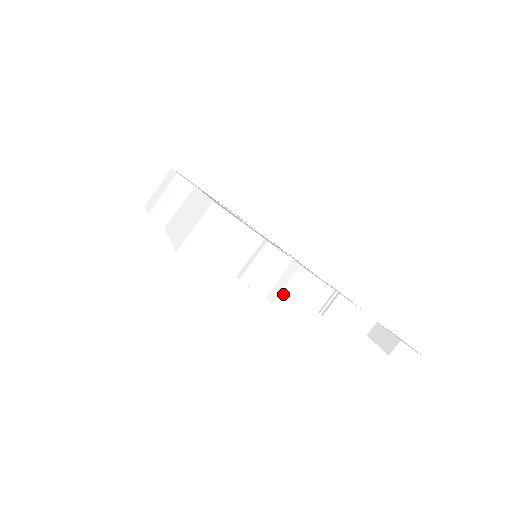
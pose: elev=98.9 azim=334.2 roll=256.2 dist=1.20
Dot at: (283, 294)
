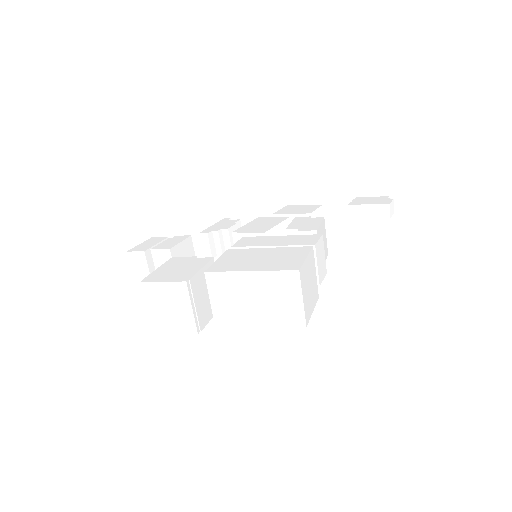
Dot at: occluded
